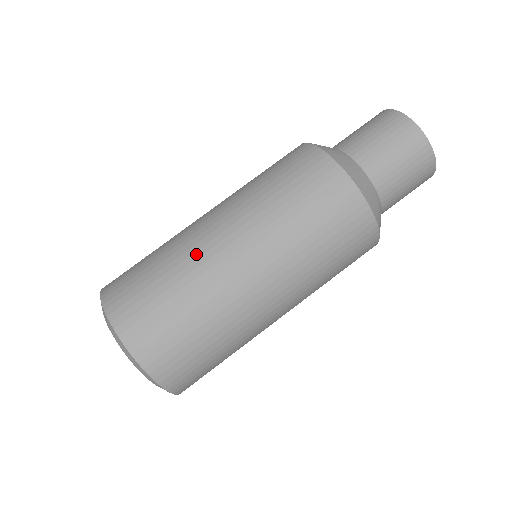
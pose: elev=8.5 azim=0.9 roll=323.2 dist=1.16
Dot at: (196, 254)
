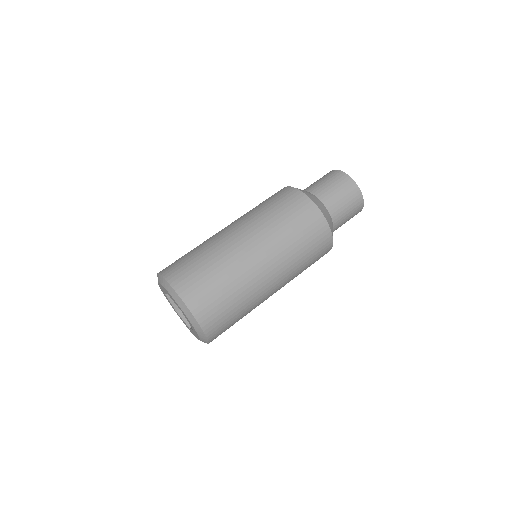
Dot at: (210, 238)
